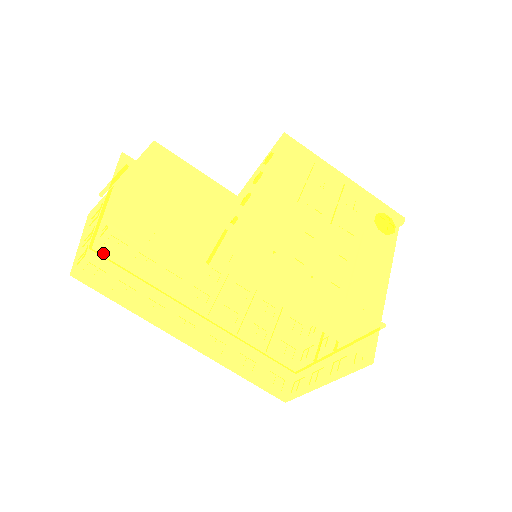
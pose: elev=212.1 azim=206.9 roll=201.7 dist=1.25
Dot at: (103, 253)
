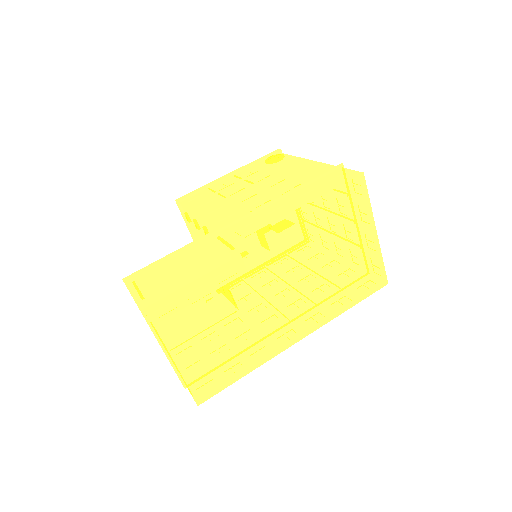
Dot at: (190, 346)
